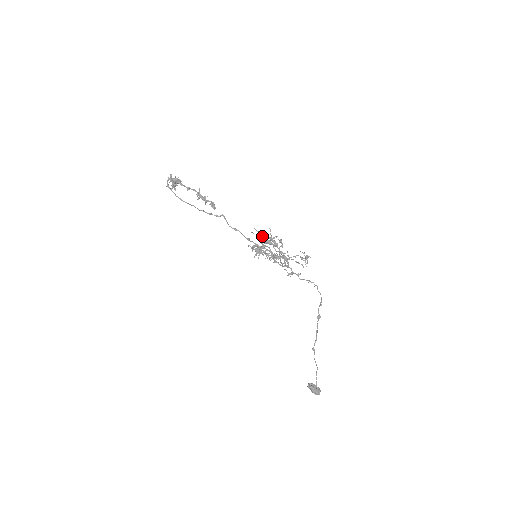
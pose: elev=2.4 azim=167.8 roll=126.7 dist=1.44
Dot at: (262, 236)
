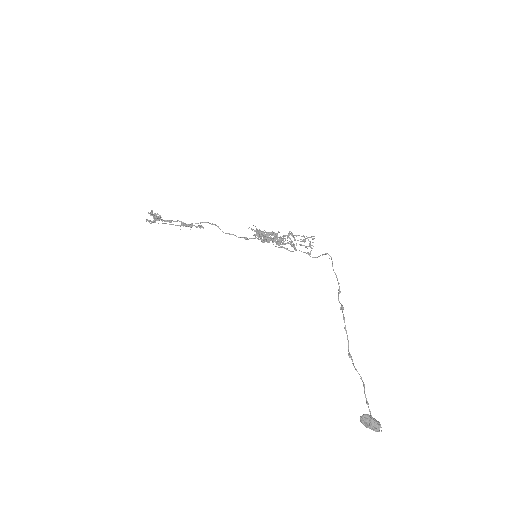
Dot at: occluded
